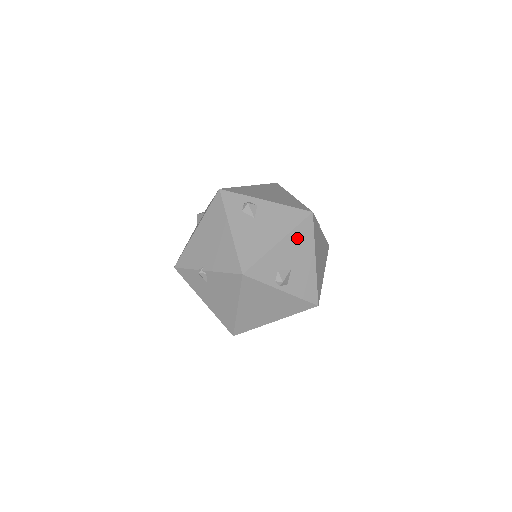
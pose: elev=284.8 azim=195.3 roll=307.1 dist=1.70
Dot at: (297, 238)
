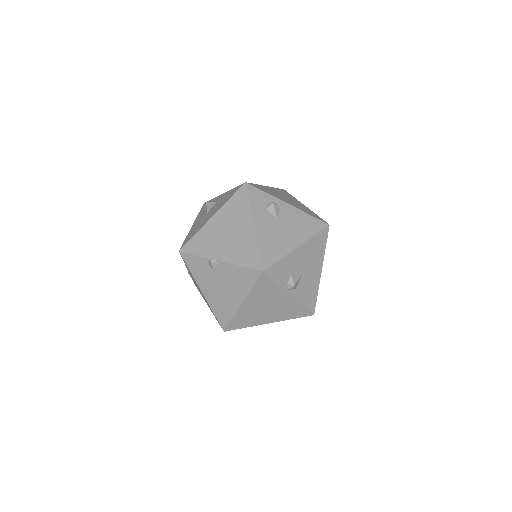
Dot at: (313, 246)
